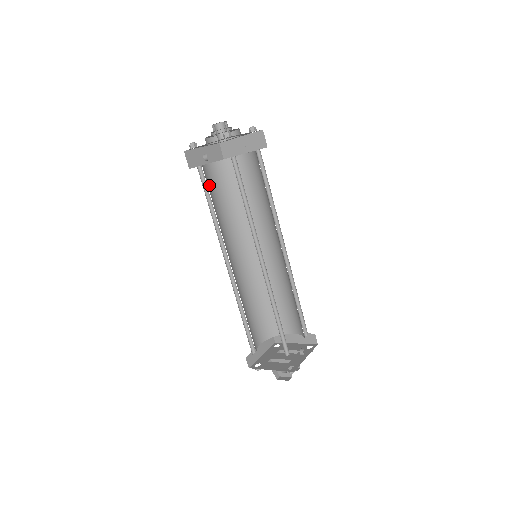
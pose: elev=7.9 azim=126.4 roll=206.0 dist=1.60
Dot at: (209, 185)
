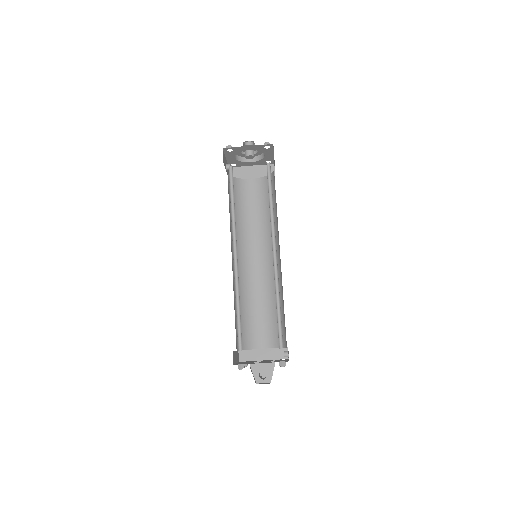
Dot at: occluded
